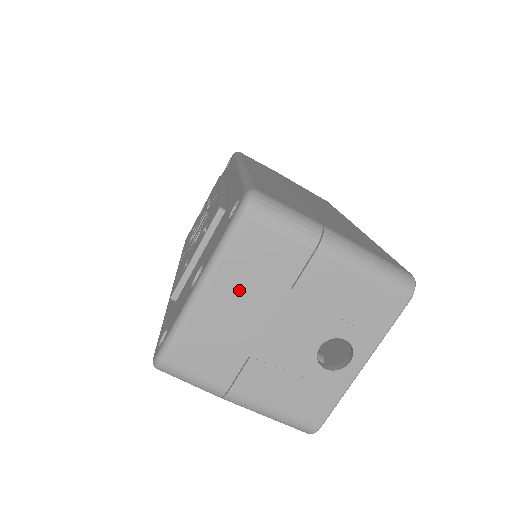
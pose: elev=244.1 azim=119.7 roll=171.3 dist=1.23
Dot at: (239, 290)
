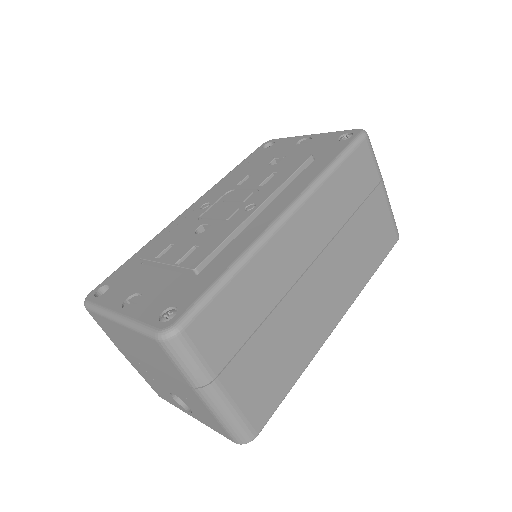
Dot at: (138, 344)
